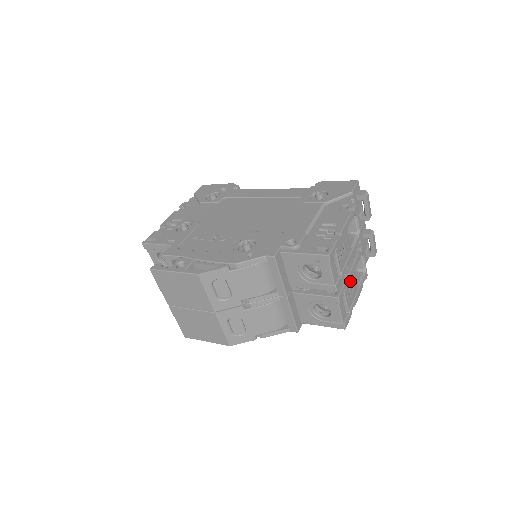
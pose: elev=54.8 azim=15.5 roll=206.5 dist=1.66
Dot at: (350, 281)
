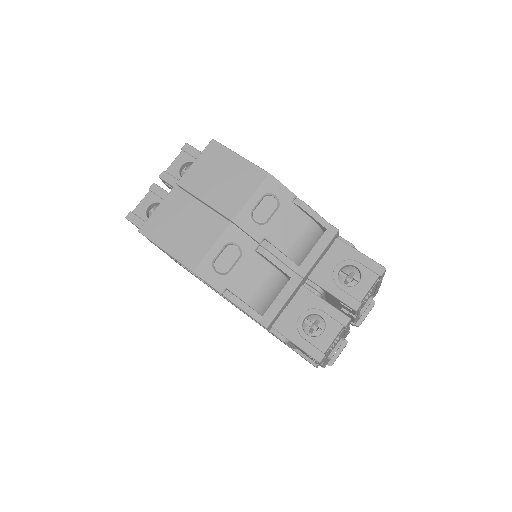
Dot at: (341, 335)
